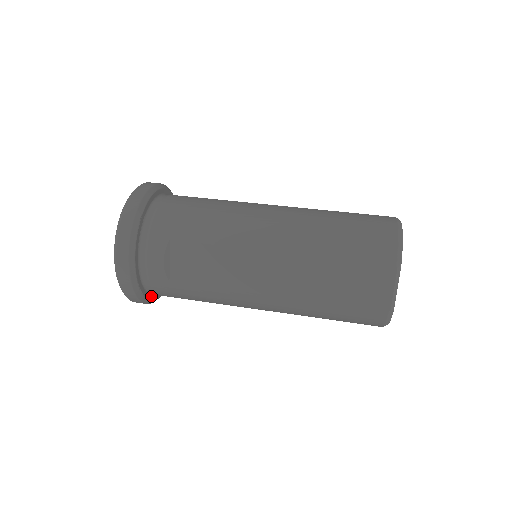
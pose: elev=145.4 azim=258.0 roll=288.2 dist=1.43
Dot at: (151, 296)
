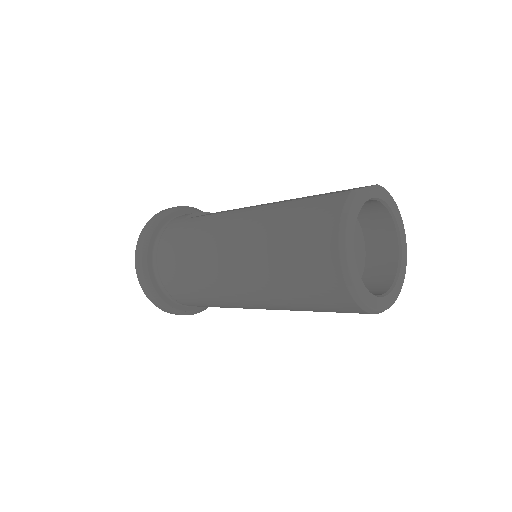
Dot at: (151, 250)
